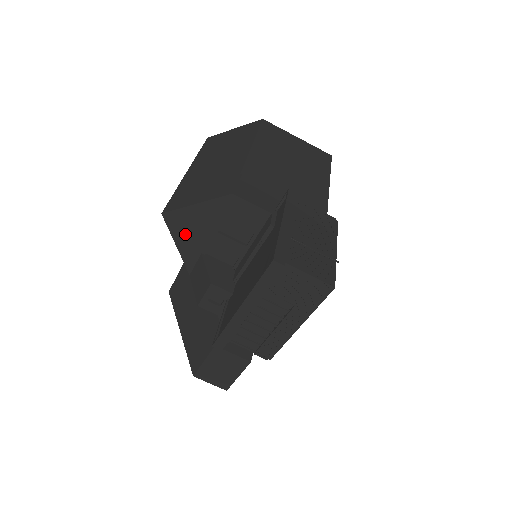
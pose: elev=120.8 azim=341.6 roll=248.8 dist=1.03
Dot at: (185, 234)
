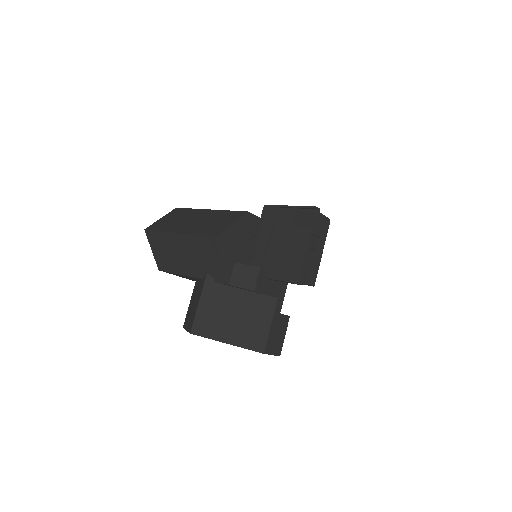
Dot at: (227, 250)
